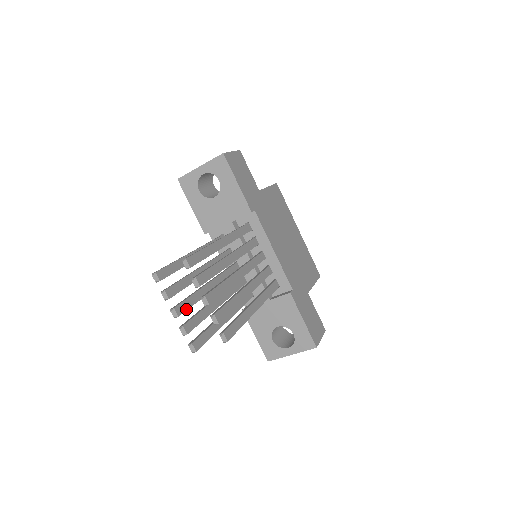
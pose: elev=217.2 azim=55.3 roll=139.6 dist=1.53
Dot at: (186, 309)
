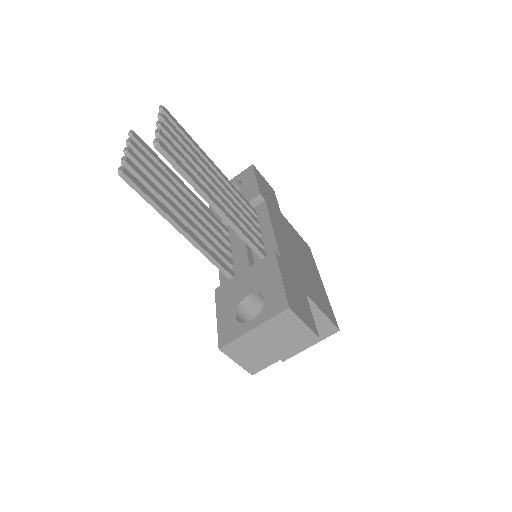
Dot at: (141, 164)
